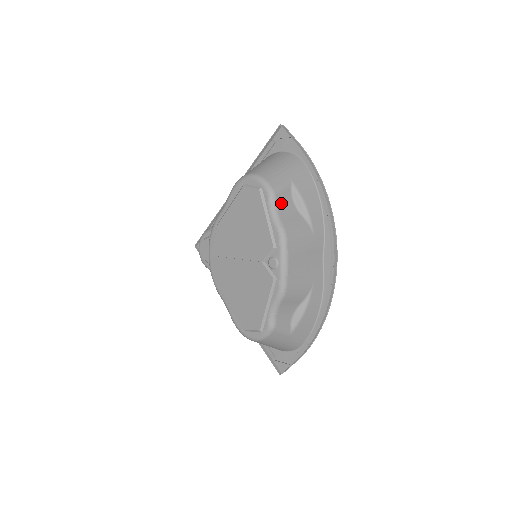
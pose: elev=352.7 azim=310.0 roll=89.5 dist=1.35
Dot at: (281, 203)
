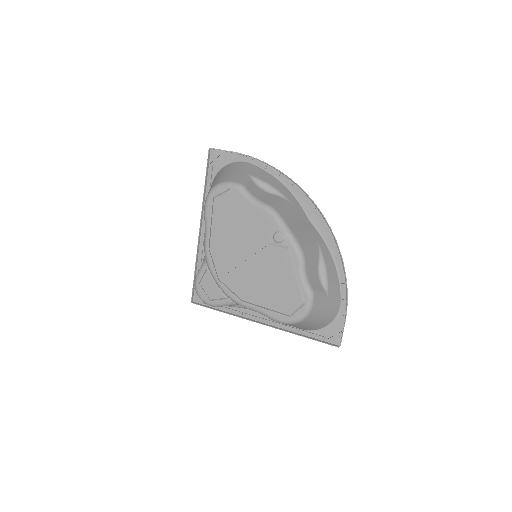
Dot at: (253, 191)
